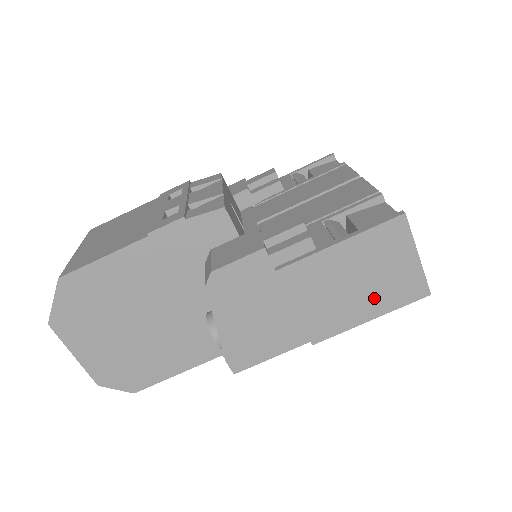
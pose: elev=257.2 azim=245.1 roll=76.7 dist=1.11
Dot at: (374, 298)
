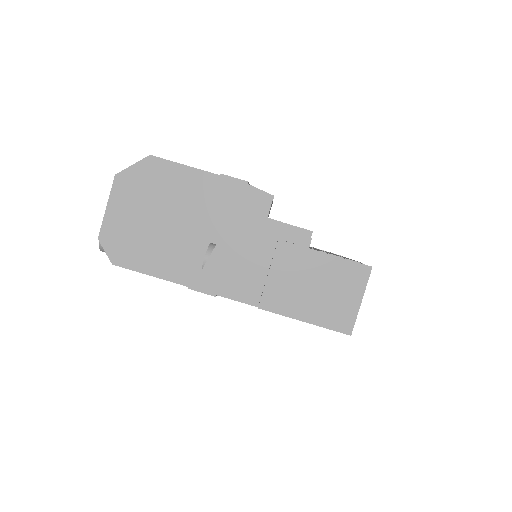
Dot at: (317, 307)
